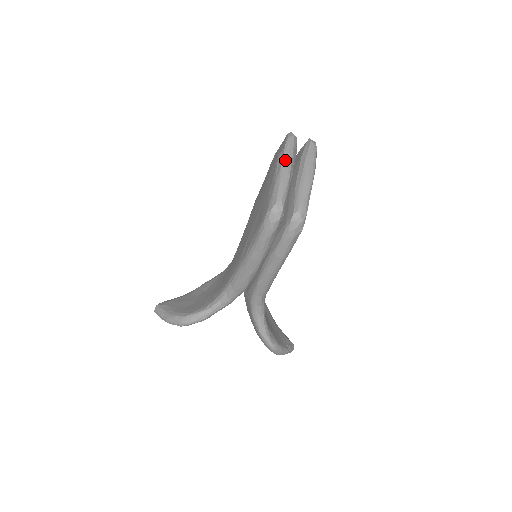
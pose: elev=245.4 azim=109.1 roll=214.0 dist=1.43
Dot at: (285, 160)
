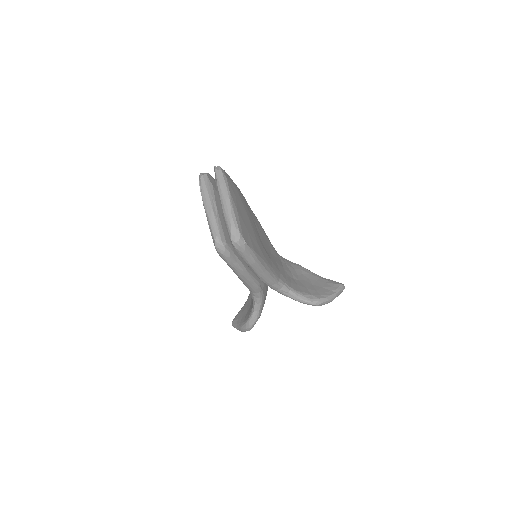
Dot at: (205, 202)
